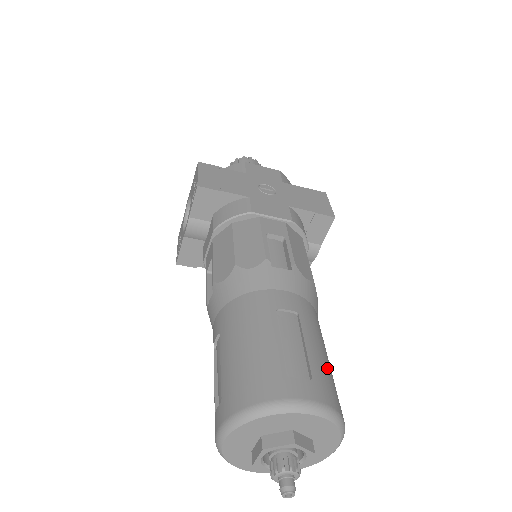
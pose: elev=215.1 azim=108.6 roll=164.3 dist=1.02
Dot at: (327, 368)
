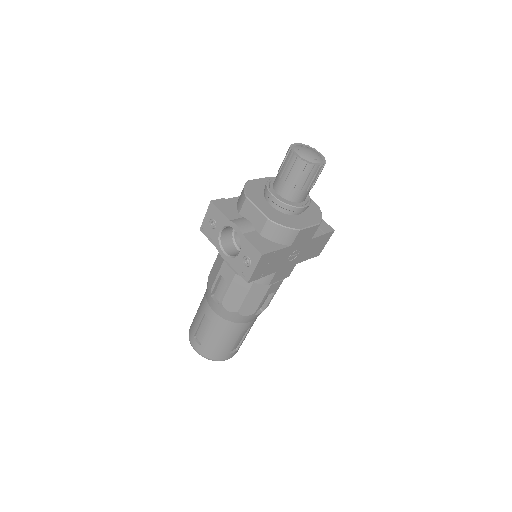
Dot at: occluded
